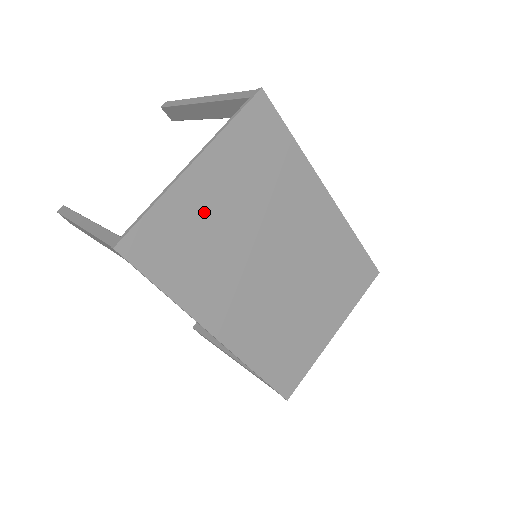
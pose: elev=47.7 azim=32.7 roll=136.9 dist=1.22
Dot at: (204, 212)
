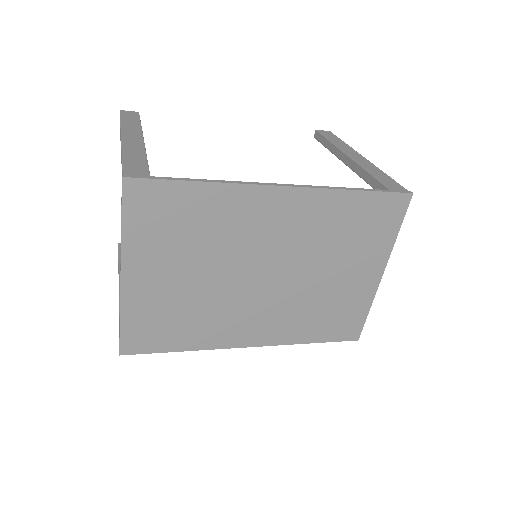
Dot at: (163, 294)
